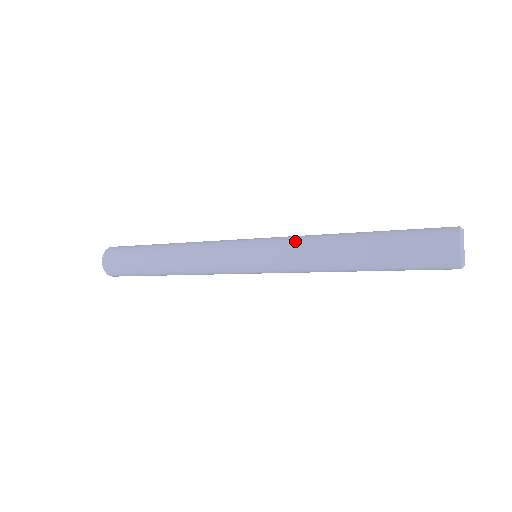
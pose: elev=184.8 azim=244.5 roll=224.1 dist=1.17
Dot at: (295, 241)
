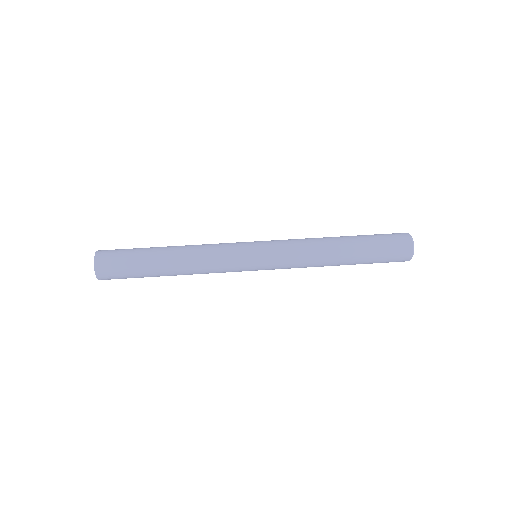
Dot at: (297, 251)
